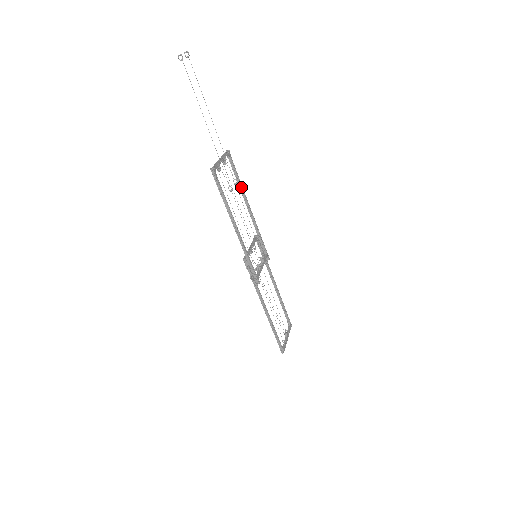
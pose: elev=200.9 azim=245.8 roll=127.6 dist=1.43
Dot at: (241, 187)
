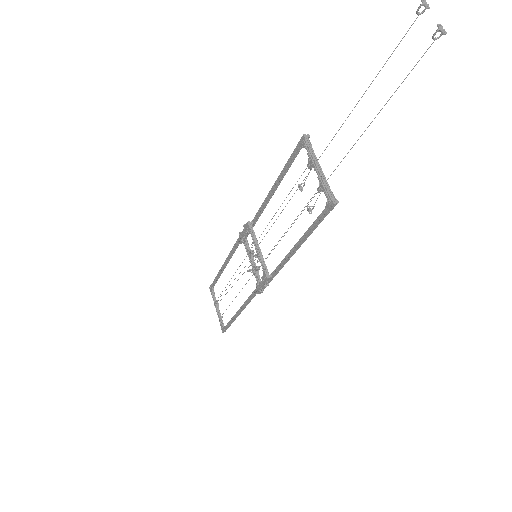
Dot at: occluded
